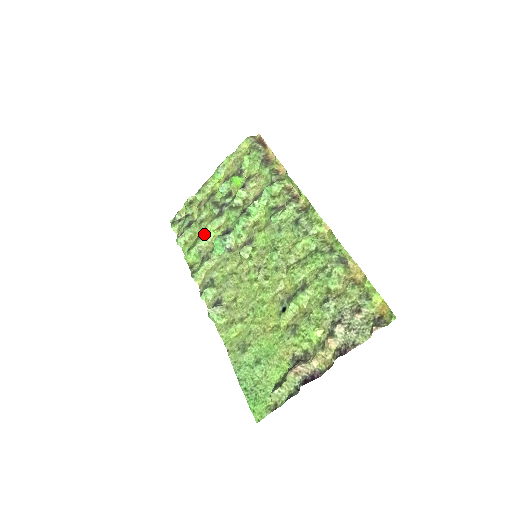
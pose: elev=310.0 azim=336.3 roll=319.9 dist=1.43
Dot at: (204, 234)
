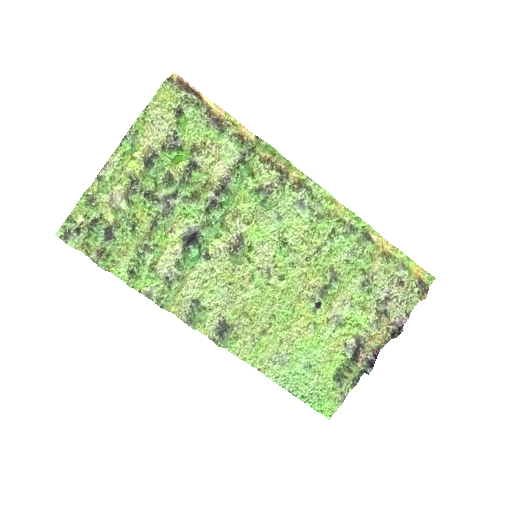
Dot at: (154, 245)
